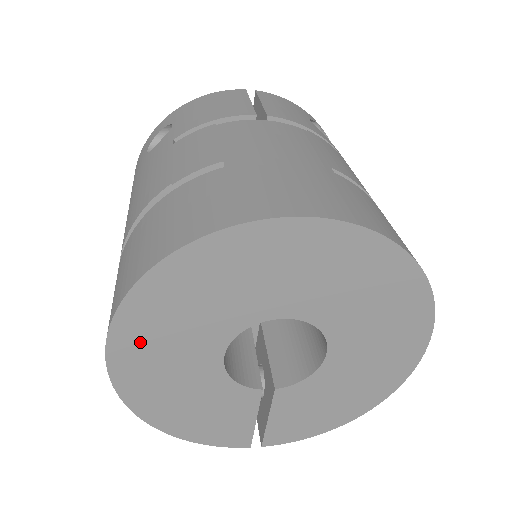
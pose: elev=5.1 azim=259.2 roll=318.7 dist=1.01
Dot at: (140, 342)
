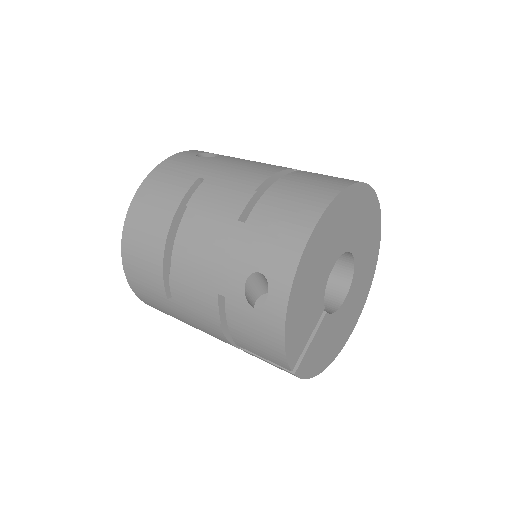
Dot at: (330, 223)
